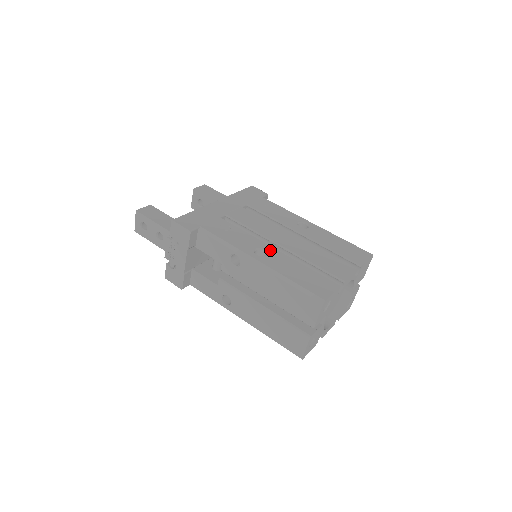
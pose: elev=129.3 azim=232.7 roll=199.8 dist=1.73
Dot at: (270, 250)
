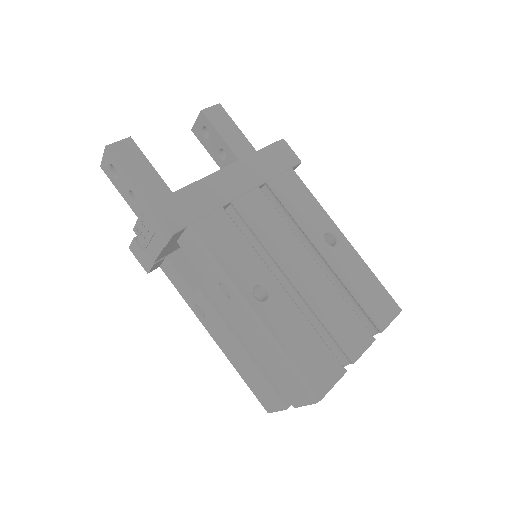
Dot at: (275, 289)
